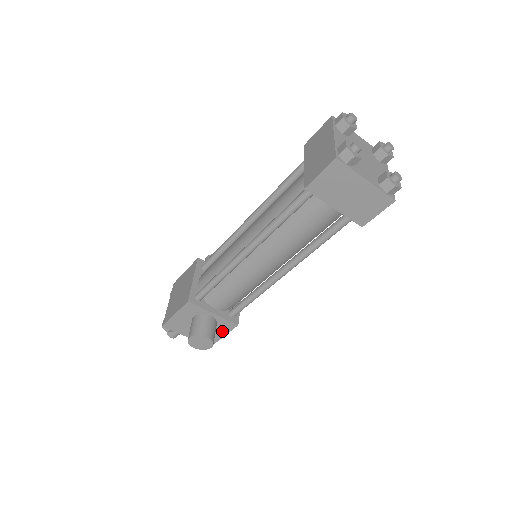
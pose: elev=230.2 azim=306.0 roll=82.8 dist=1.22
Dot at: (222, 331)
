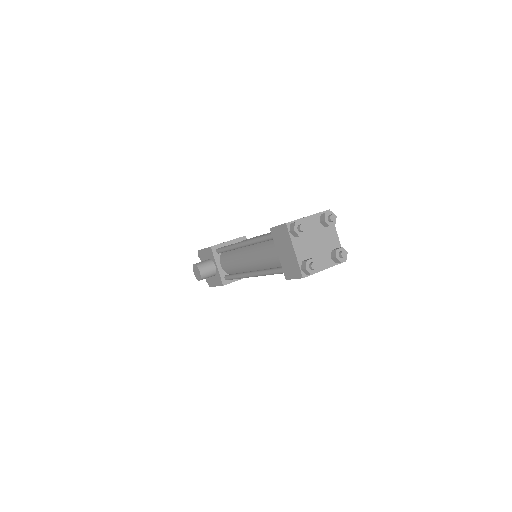
Dot at: (217, 282)
